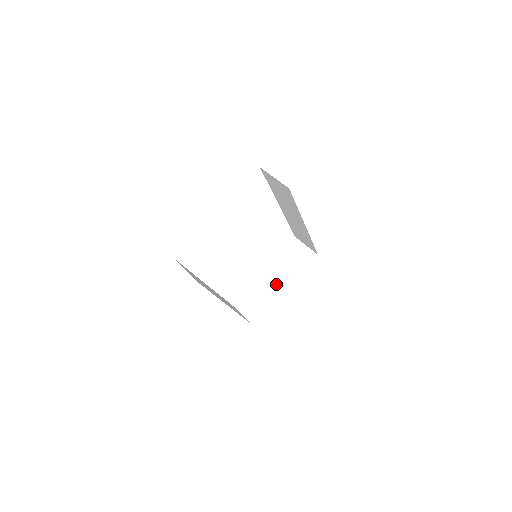
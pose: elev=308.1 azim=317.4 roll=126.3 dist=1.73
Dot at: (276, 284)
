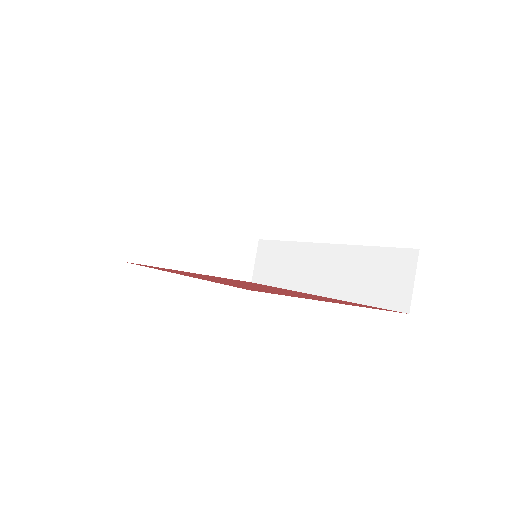
Dot at: (194, 255)
